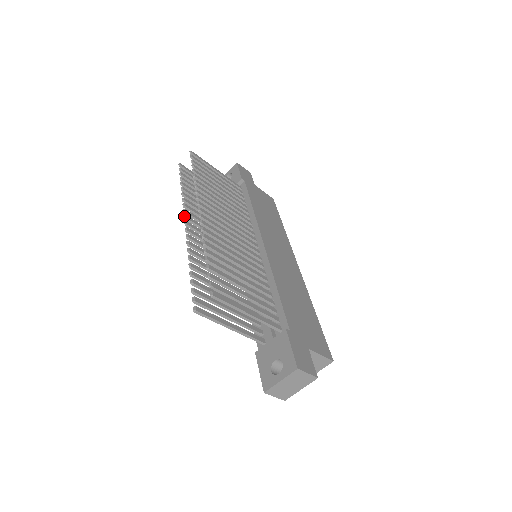
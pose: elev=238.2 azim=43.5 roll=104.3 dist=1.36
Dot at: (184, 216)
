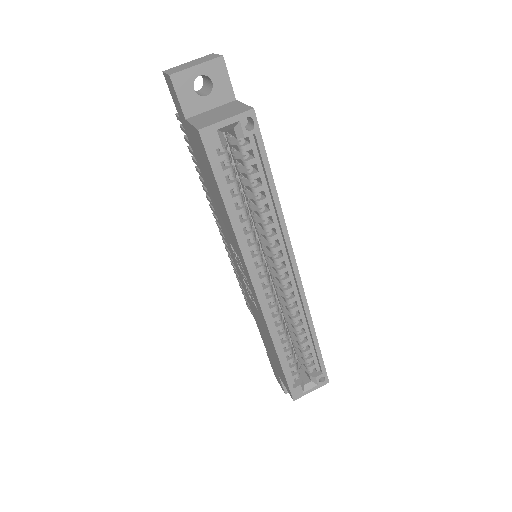
Dot at: (220, 230)
